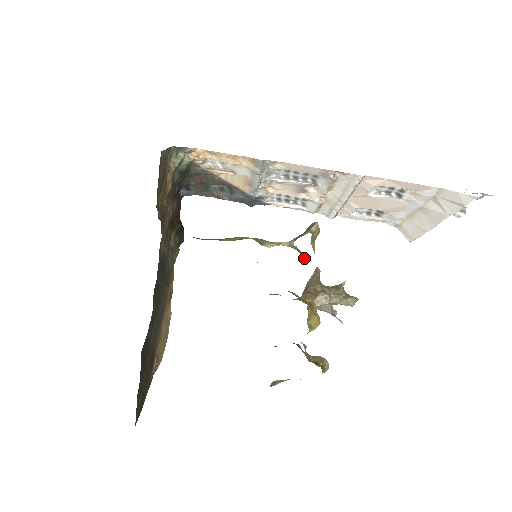
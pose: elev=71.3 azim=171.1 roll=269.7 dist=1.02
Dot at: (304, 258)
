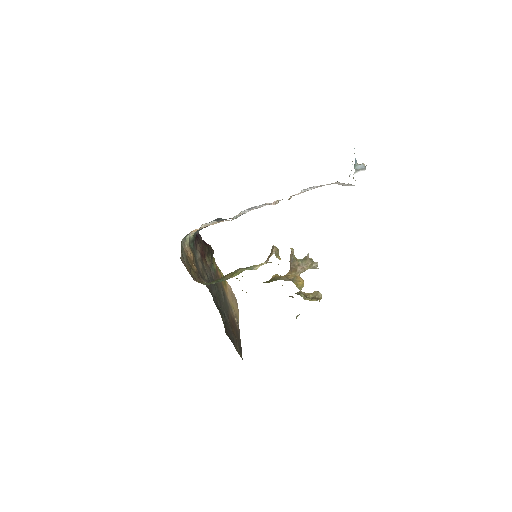
Dot at: (278, 264)
